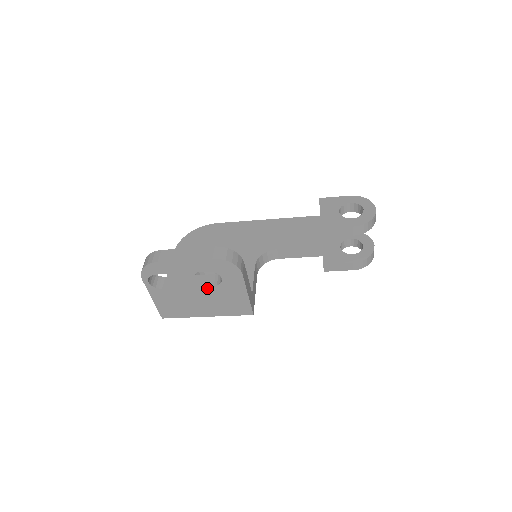
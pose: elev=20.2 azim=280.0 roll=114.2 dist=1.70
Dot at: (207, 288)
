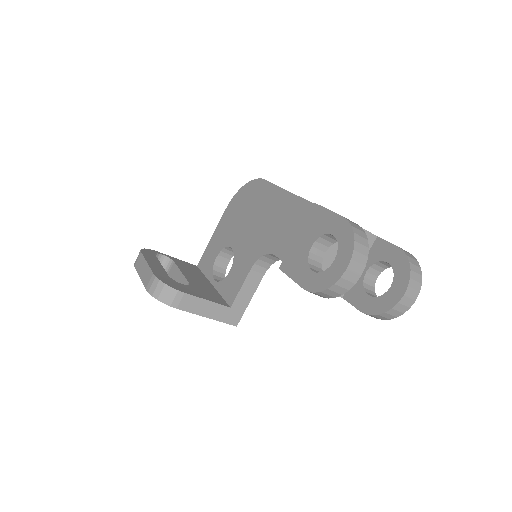
Dot at: occluded
